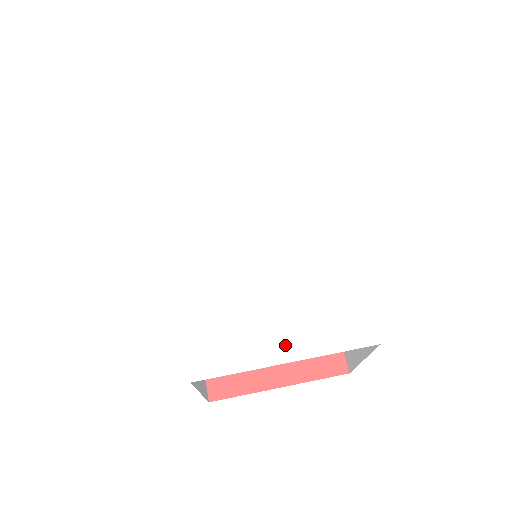
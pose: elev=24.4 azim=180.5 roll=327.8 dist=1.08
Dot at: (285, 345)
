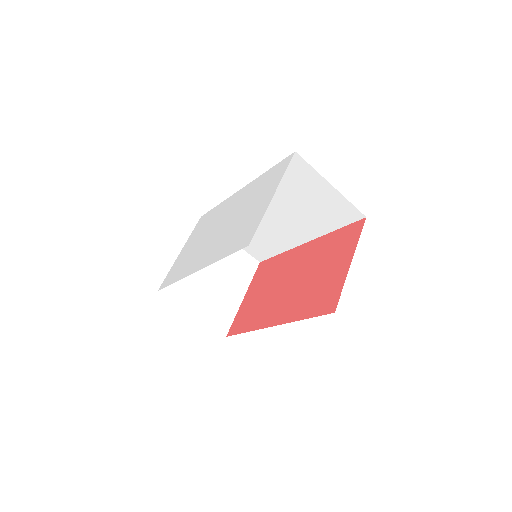
Dot at: (267, 198)
